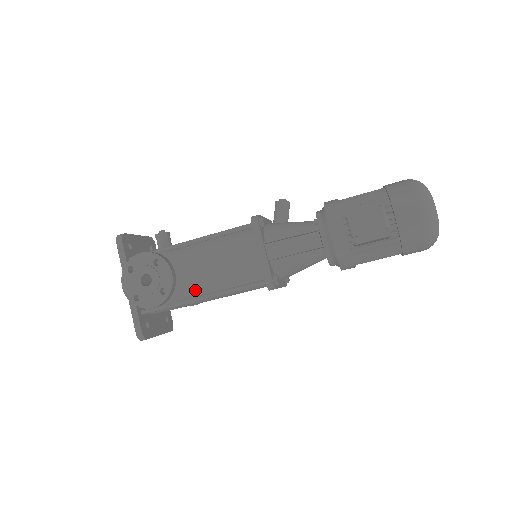
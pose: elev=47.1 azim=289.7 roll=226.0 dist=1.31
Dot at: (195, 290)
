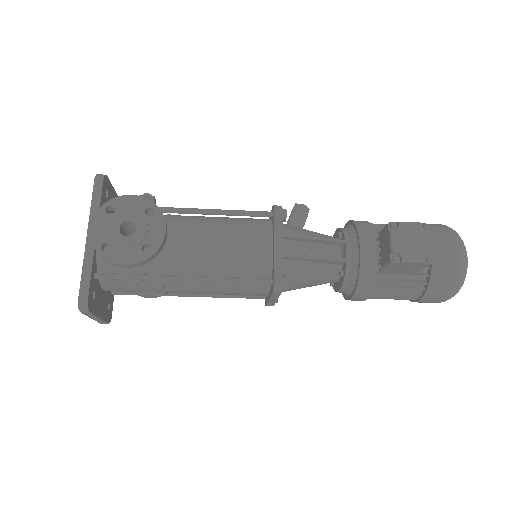
Dot at: (177, 268)
